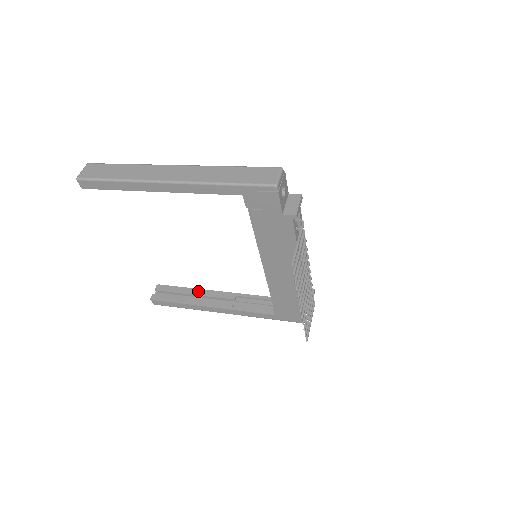
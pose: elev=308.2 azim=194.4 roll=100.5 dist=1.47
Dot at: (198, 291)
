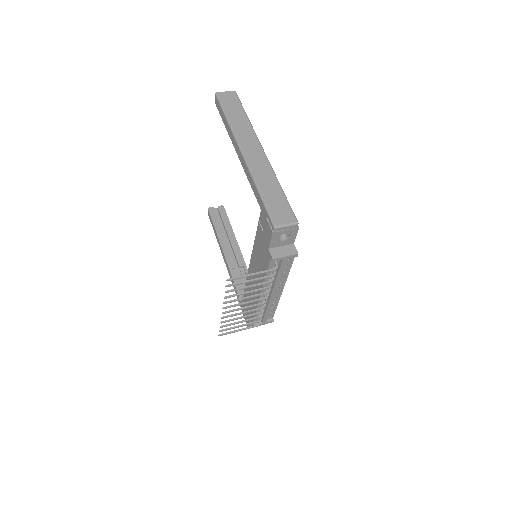
Dot at: (233, 237)
